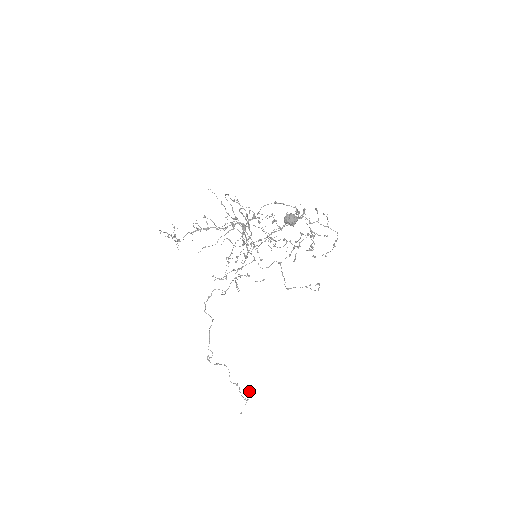
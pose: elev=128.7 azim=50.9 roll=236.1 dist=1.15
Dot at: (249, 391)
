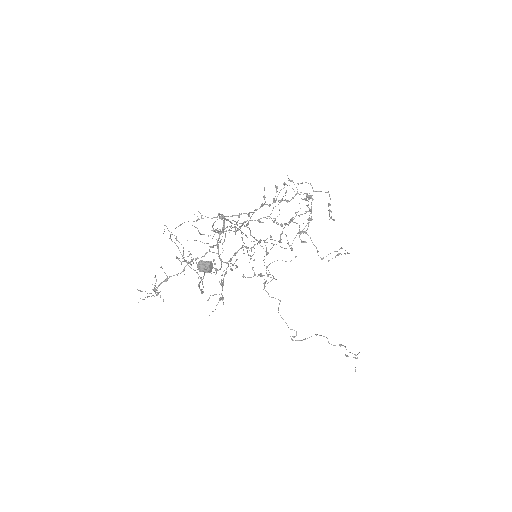
Dot at: (346, 356)
